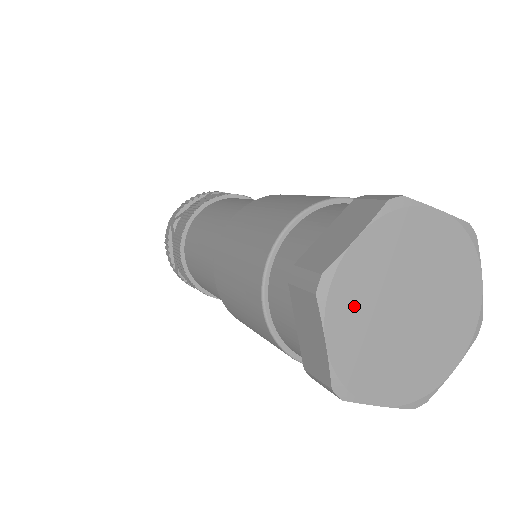
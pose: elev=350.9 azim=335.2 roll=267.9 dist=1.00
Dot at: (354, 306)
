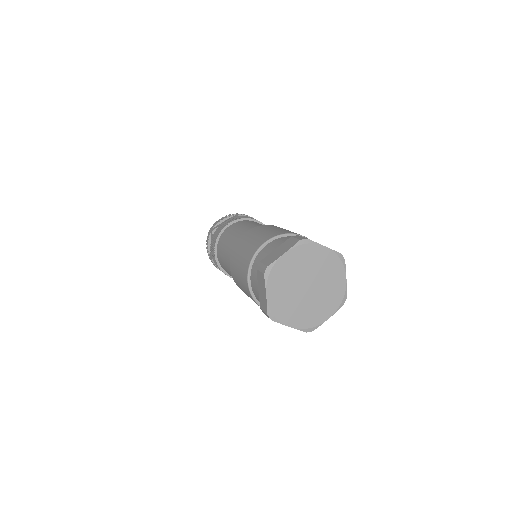
Dot at: (280, 281)
